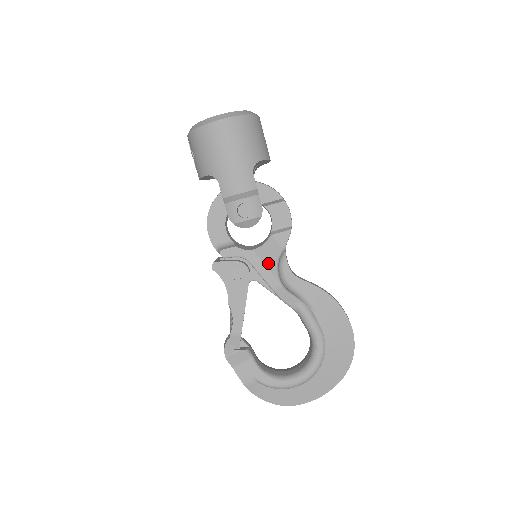
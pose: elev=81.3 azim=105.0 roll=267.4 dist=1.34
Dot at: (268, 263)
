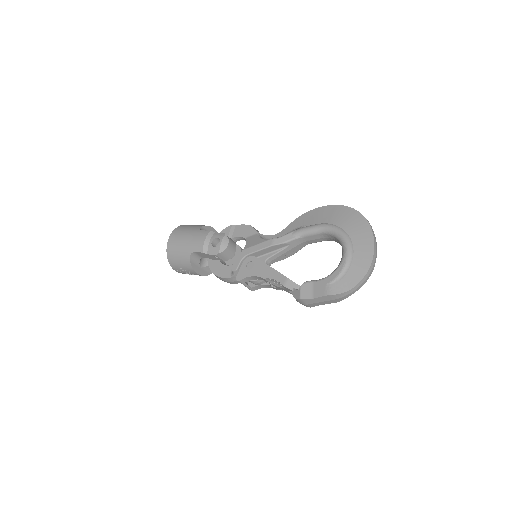
Dot at: (256, 243)
